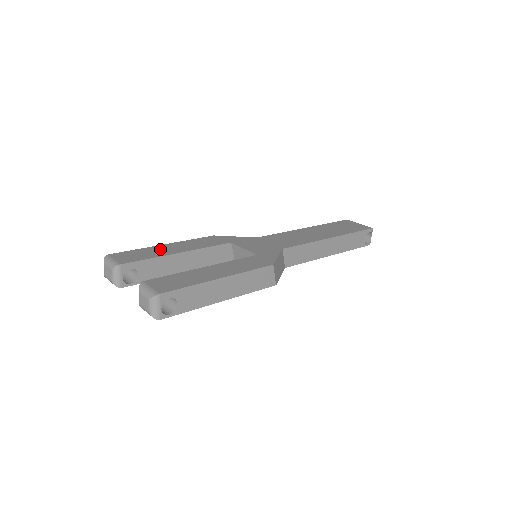
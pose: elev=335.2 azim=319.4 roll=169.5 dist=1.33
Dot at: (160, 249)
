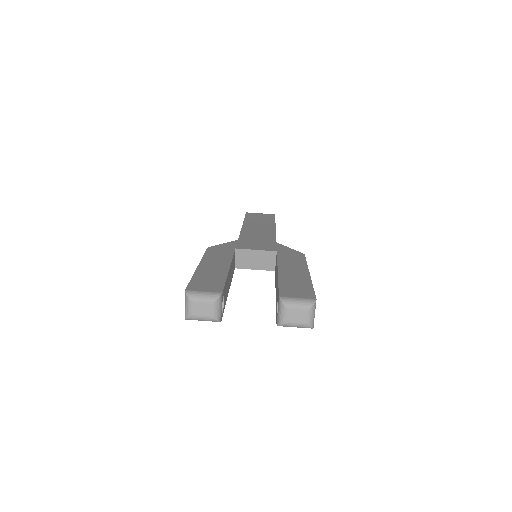
Dot at: (209, 270)
